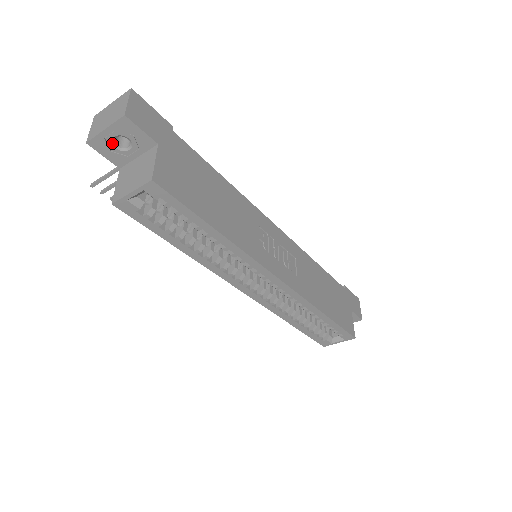
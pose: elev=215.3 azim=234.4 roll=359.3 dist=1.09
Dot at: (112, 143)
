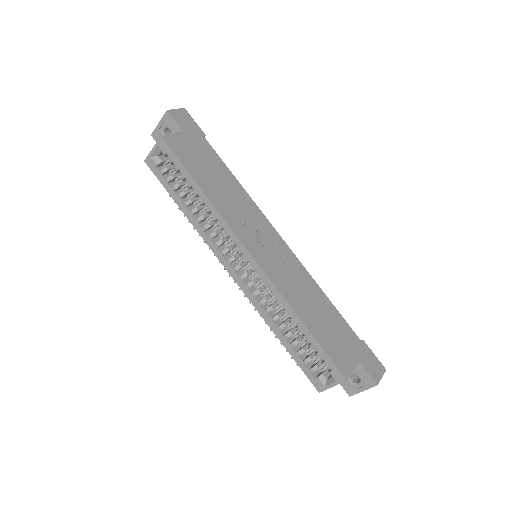
Dot at: (162, 134)
